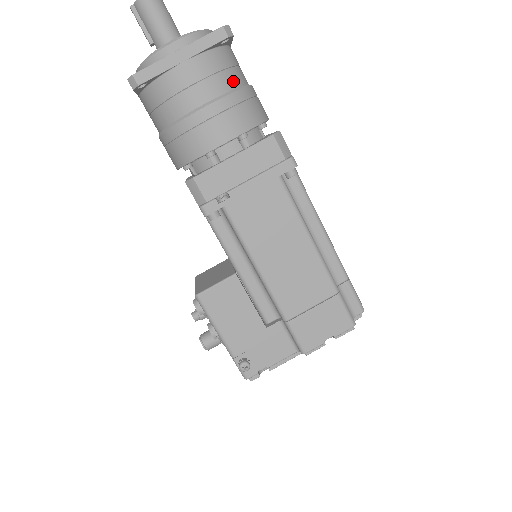
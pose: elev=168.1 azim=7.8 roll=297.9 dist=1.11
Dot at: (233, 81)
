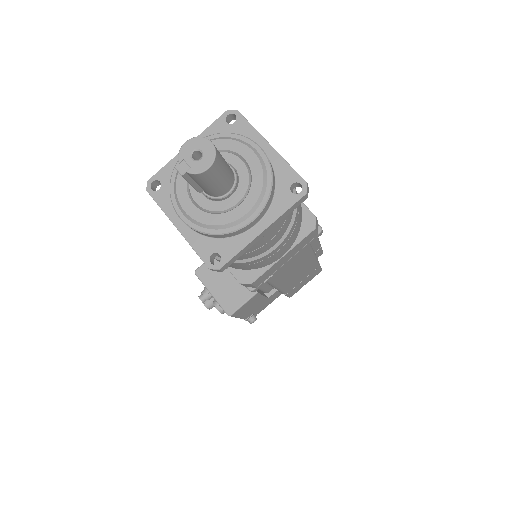
Dot at: occluded
